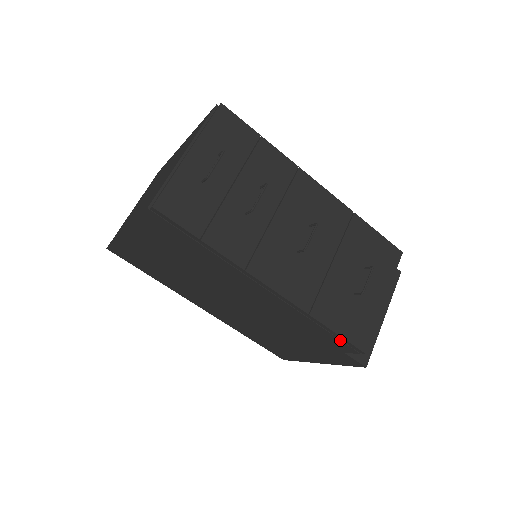
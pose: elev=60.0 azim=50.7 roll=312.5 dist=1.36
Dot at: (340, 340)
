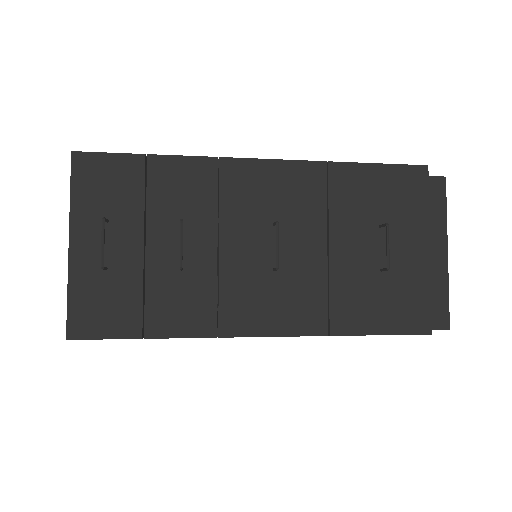
Dot at: occluded
